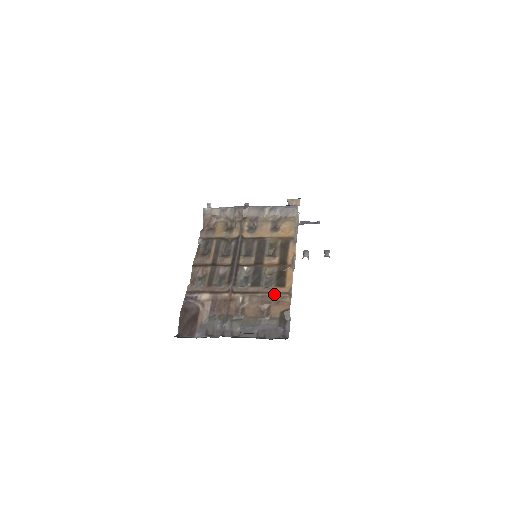
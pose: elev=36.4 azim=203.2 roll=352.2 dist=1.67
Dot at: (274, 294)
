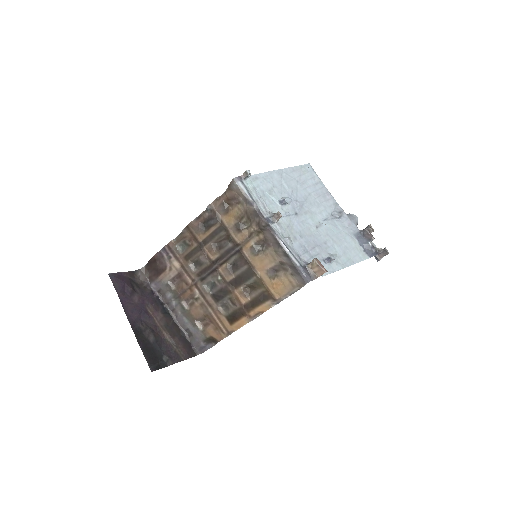
Dot at: (219, 321)
